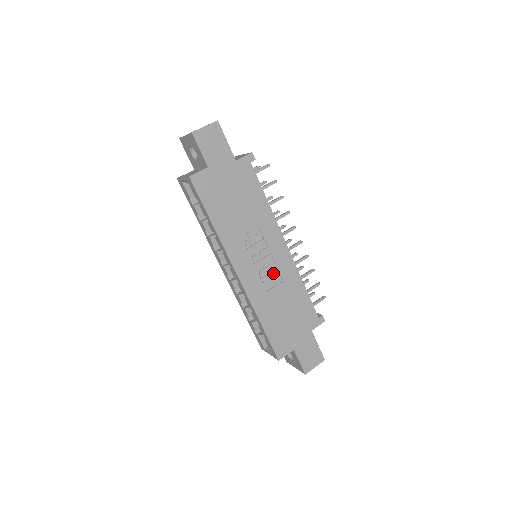
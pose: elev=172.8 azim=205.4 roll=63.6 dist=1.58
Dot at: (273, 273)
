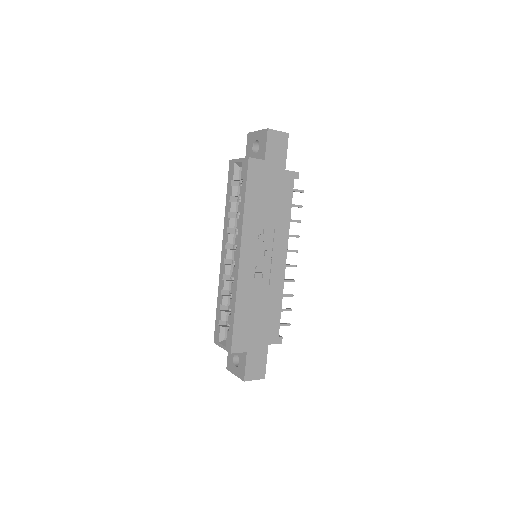
Dot at: (265, 274)
